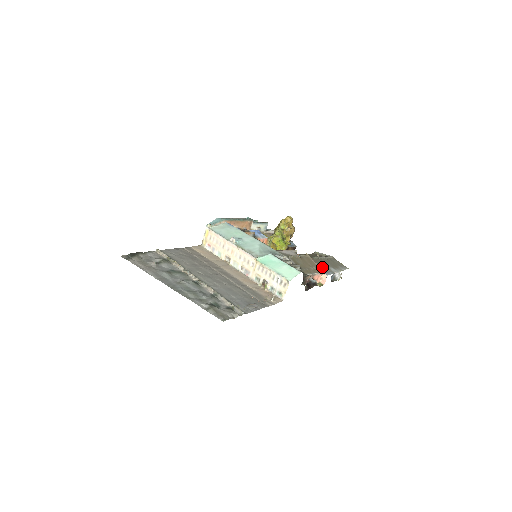
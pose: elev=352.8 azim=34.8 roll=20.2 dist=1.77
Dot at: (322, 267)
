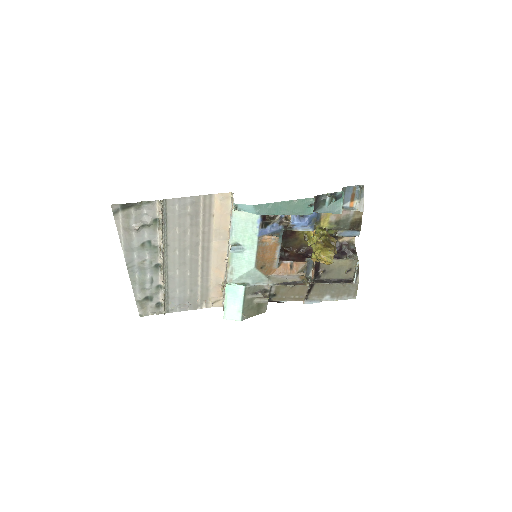
Dot at: (314, 294)
